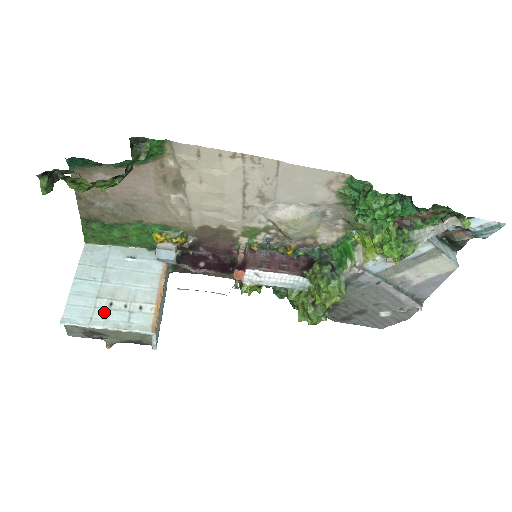
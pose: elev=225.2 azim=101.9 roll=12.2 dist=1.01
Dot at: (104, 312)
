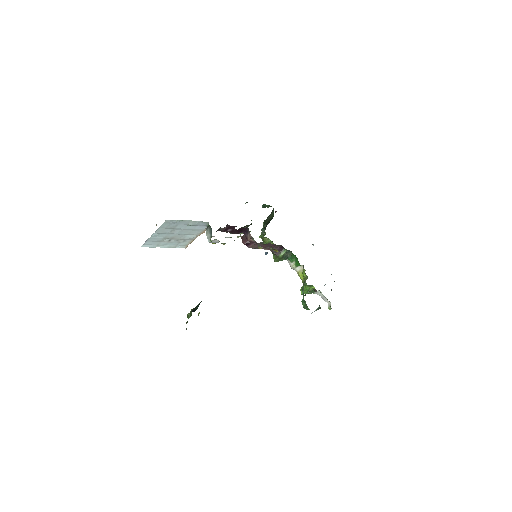
Dot at: (165, 243)
